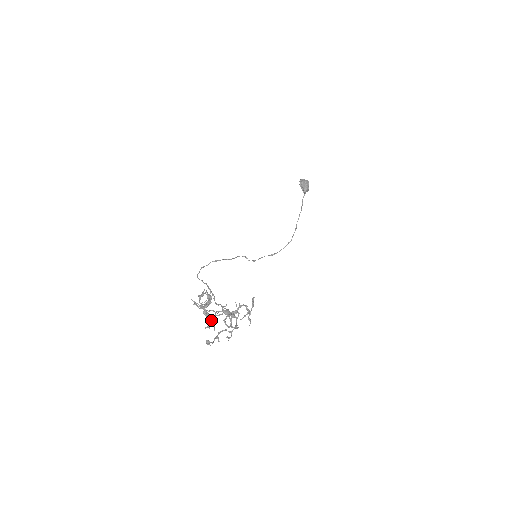
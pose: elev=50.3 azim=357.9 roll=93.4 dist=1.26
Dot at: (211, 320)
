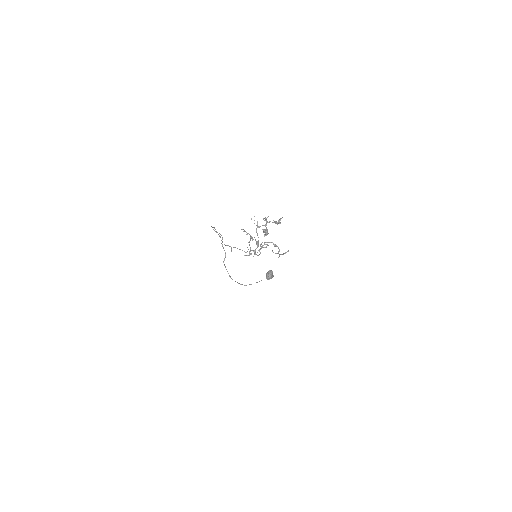
Dot at: occluded
